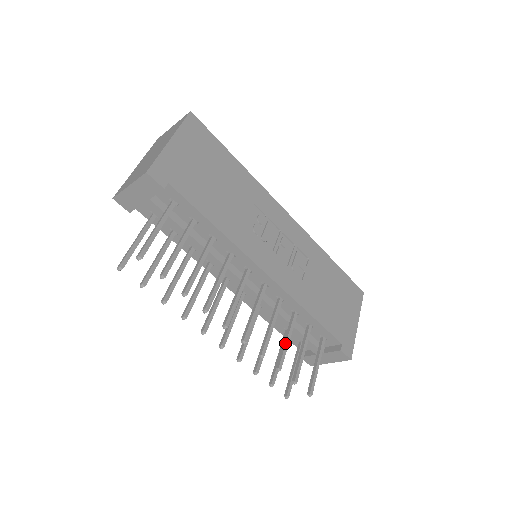
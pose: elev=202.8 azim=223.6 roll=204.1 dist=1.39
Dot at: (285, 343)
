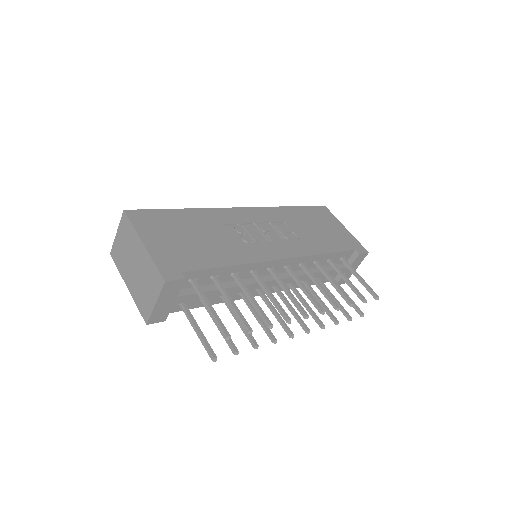
Dot at: (336, 286)
